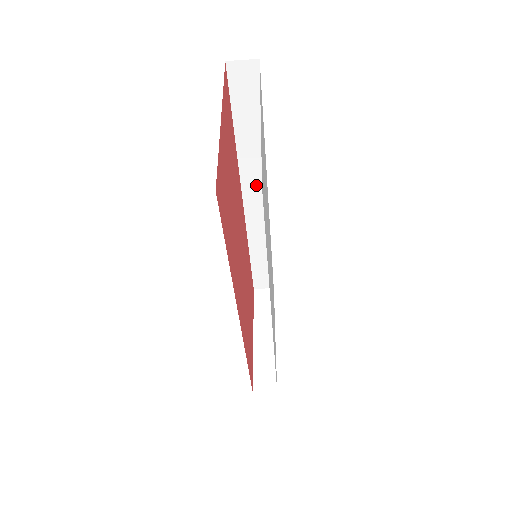
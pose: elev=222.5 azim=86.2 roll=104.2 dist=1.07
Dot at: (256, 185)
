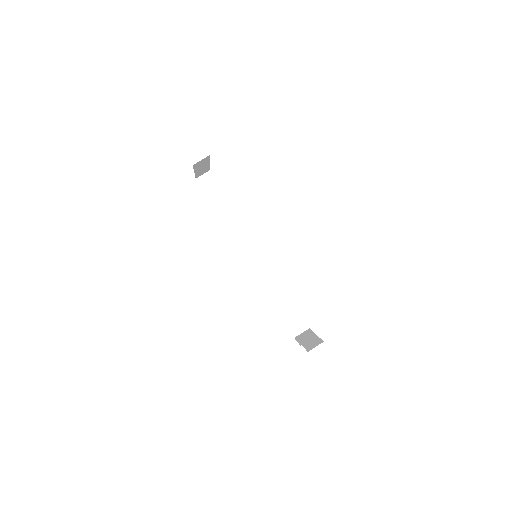
Dot at: (245, 242)
